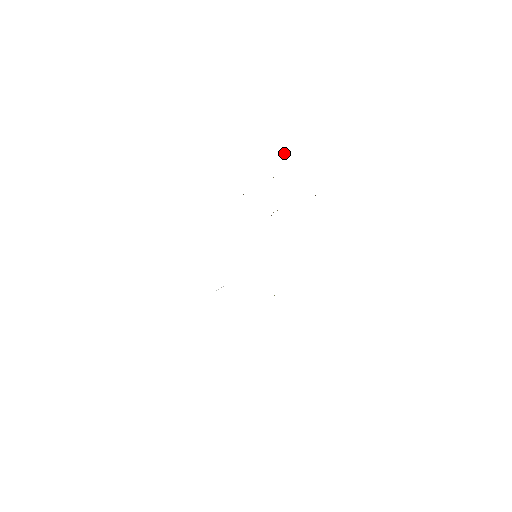
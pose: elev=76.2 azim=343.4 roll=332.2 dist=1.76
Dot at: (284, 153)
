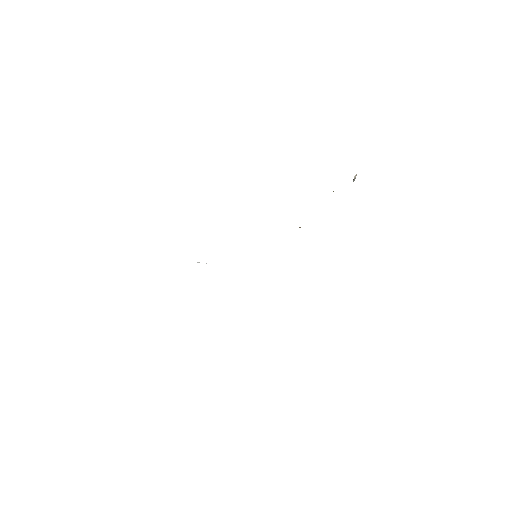
Dot at: (355, 177)
